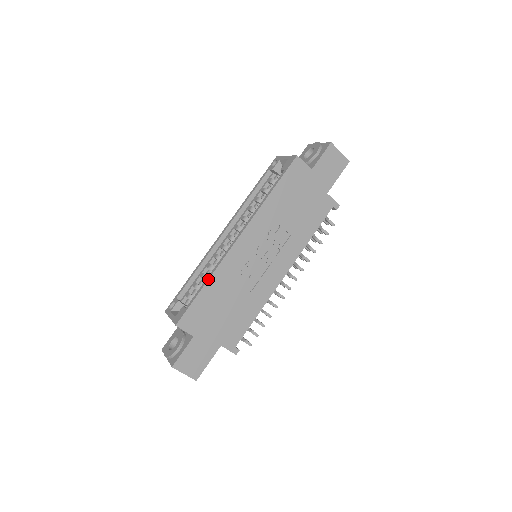
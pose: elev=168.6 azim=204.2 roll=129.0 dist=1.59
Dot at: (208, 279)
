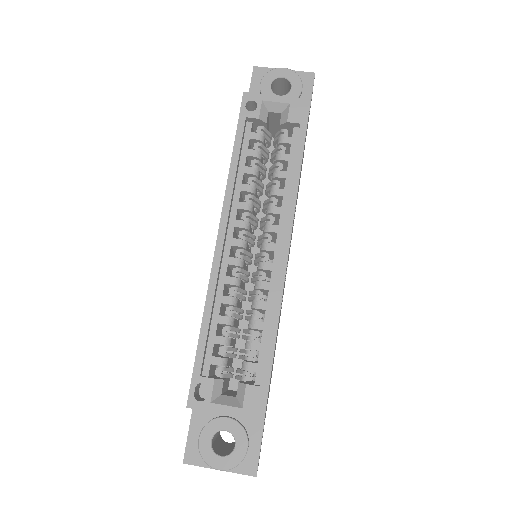
Dot at: occluded
